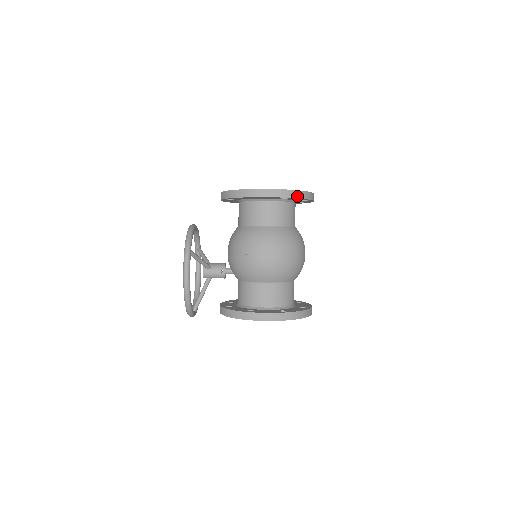
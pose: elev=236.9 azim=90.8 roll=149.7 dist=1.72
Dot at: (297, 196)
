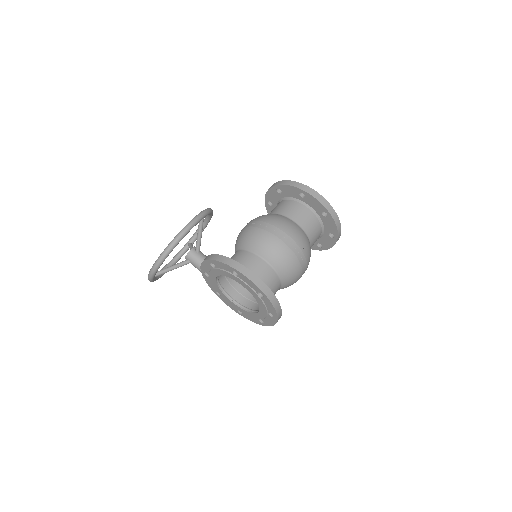
Dot at: (335, 219)
